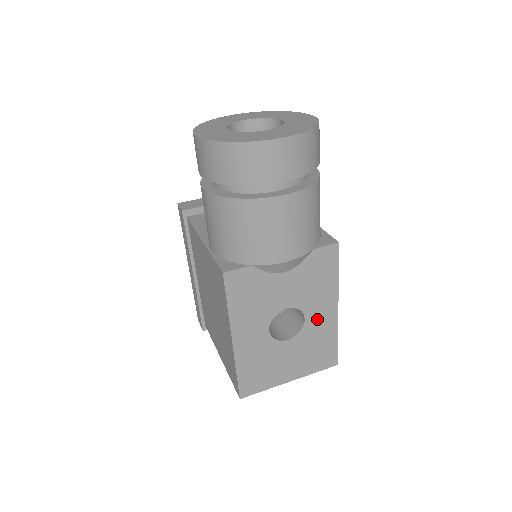
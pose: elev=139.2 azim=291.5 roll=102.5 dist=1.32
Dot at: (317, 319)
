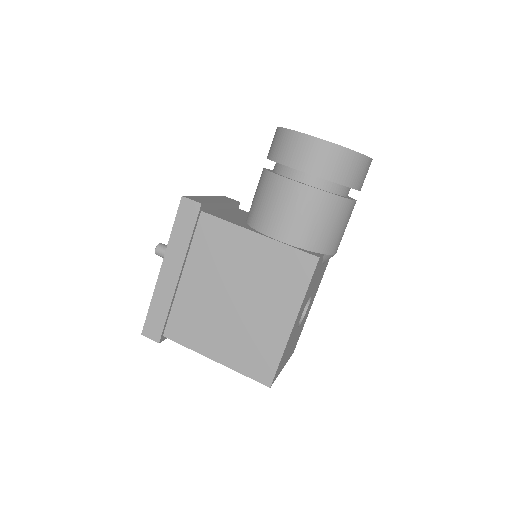
Dot at: (308, 308)
